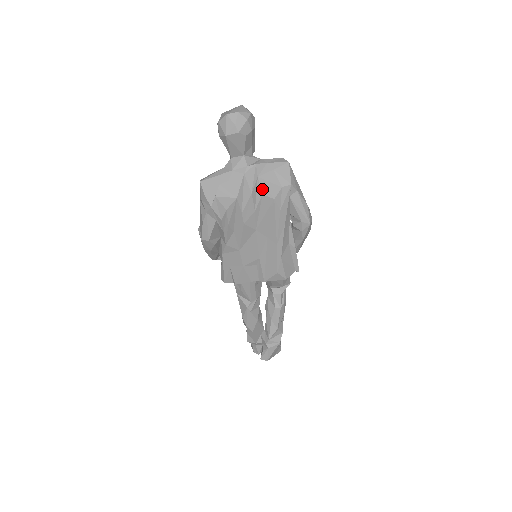
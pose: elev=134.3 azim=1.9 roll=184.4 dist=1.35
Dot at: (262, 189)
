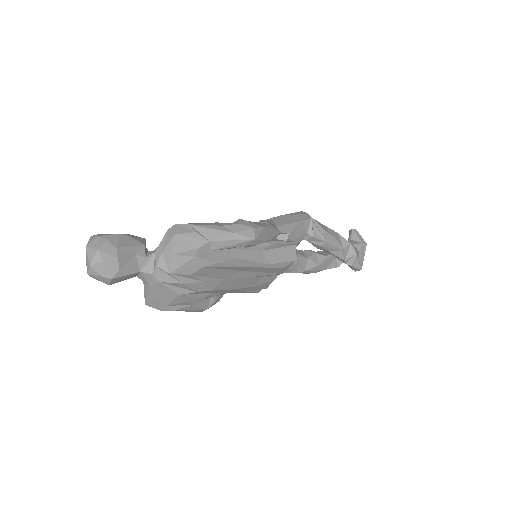
Dot at: (185, 274)
